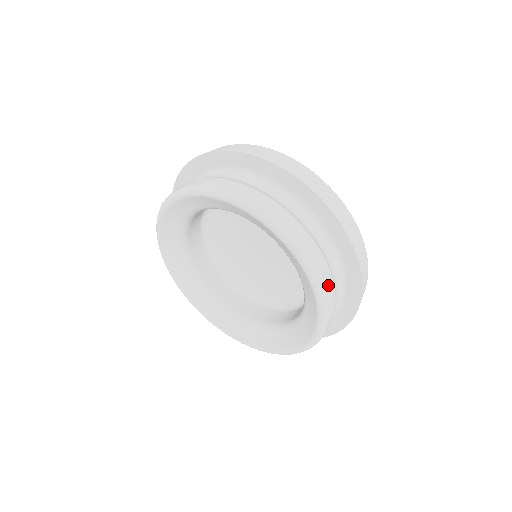
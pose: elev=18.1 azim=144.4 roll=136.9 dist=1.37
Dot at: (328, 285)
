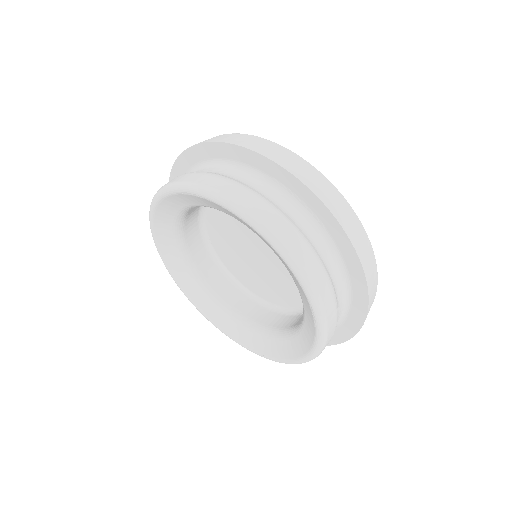
Dot at: (332, 317)
